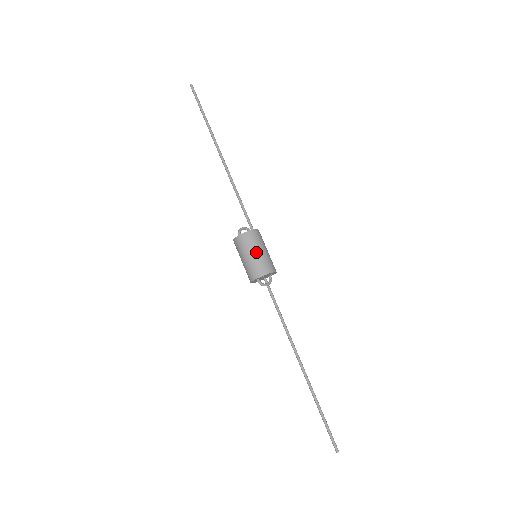
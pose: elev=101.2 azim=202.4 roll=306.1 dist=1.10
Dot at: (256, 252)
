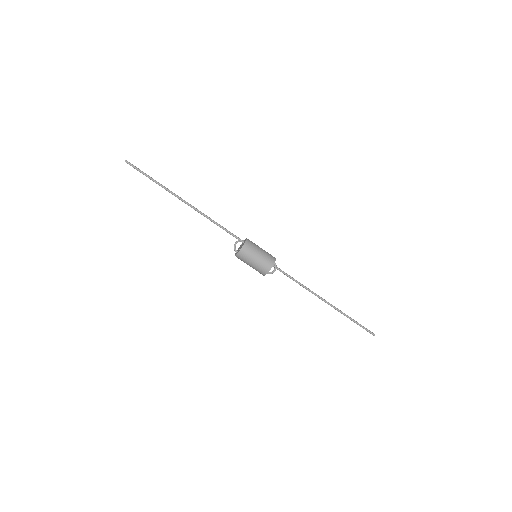
Dot at: (254, 260)
